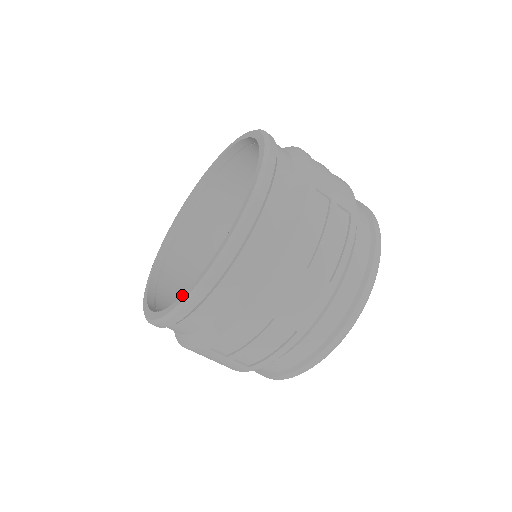
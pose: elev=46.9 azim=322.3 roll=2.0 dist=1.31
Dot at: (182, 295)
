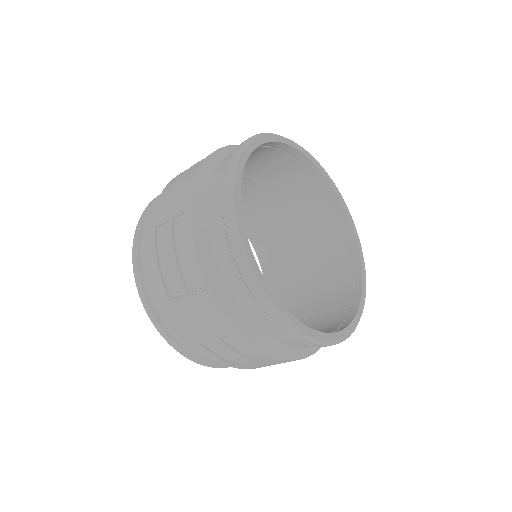
Dot at: occluded
